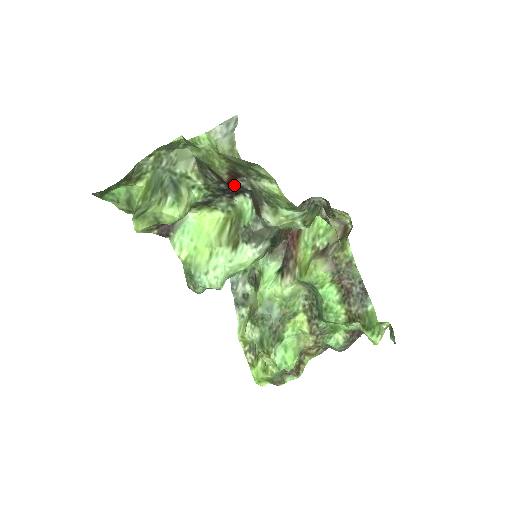
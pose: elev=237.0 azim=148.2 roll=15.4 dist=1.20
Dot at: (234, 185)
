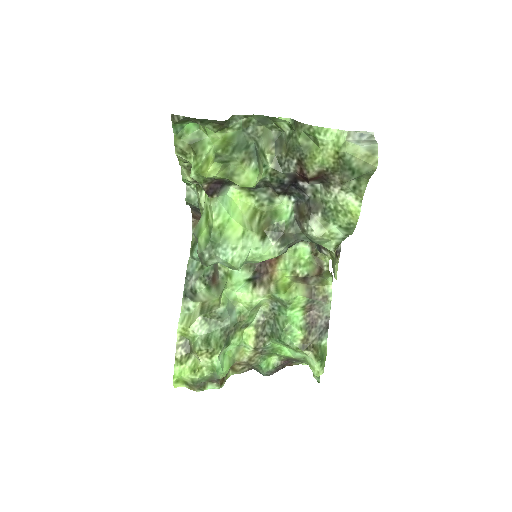
Dot at: (297, 185)
